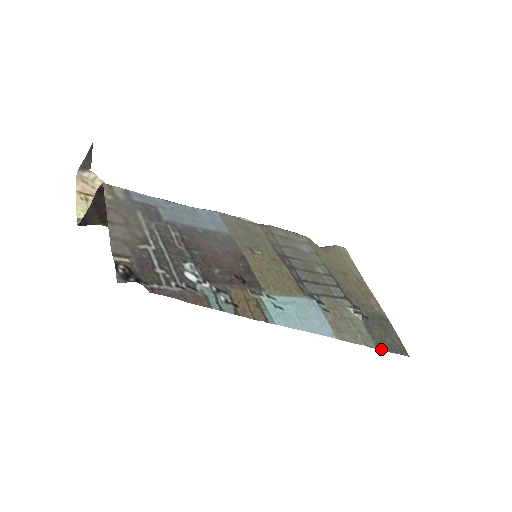
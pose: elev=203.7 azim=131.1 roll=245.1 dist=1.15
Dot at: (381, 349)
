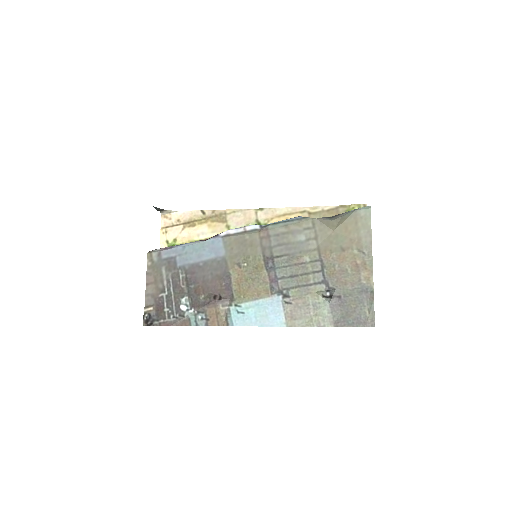
Dot at: (337, 325)
